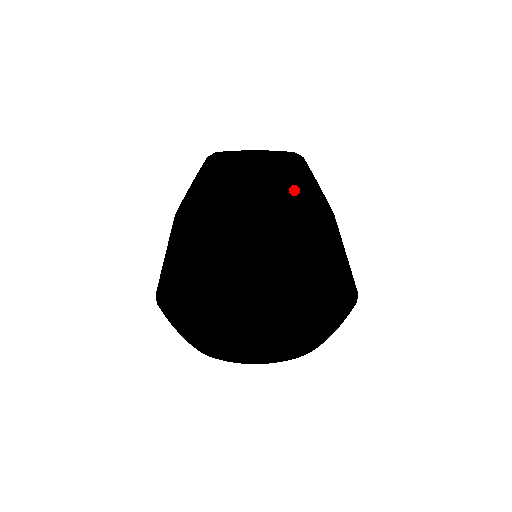
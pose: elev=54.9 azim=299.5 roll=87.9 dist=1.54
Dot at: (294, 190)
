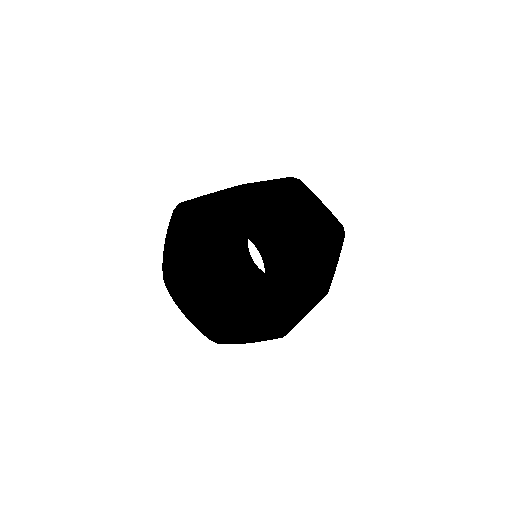
Dot at: occluded
